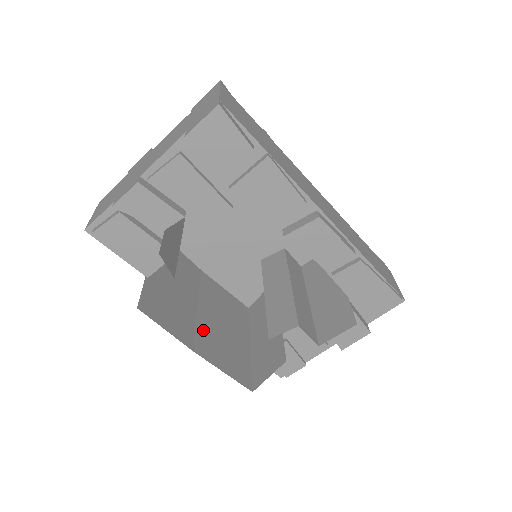
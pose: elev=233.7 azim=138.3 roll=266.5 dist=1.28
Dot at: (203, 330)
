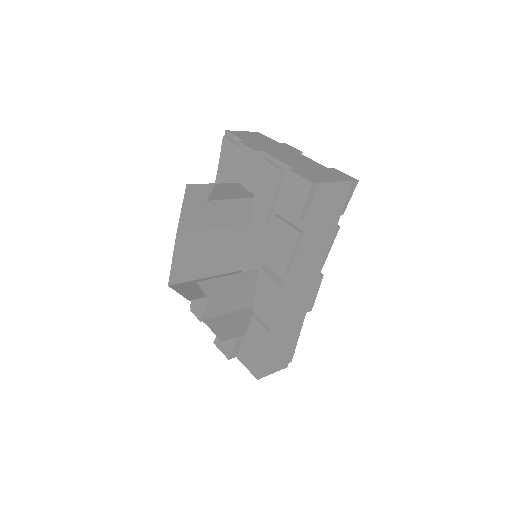
Dot at: (198, 237)
